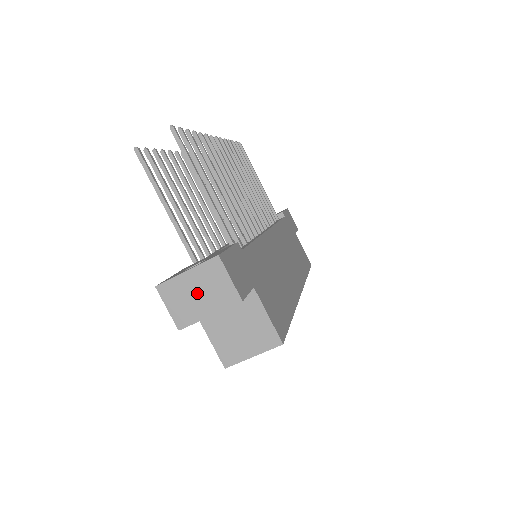
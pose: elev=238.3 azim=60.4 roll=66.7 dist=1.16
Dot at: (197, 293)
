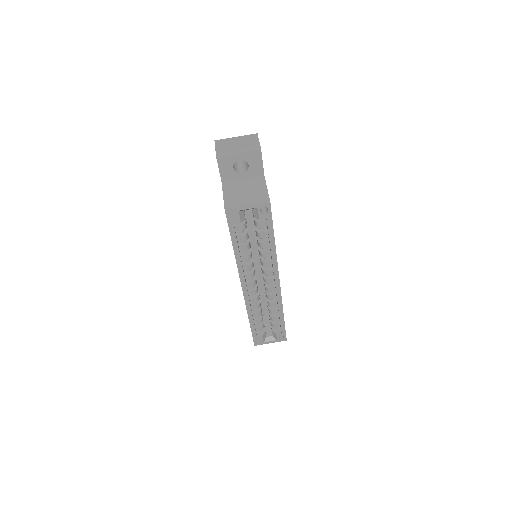
Dot at: (237, 144)
